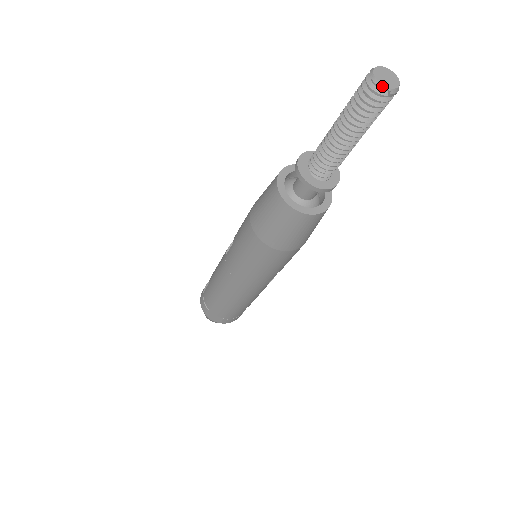
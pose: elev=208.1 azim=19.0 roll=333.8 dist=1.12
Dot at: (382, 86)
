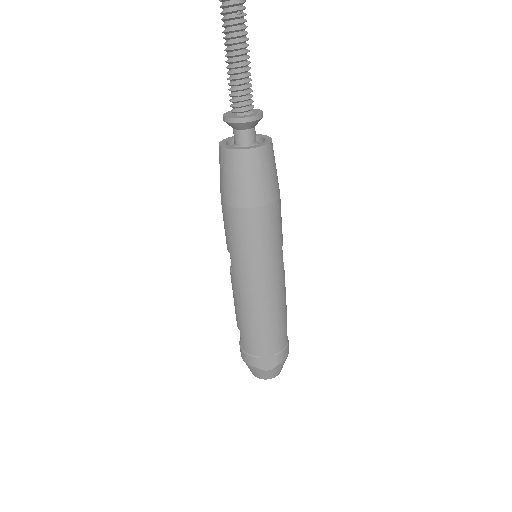
Dot at: out of frame
